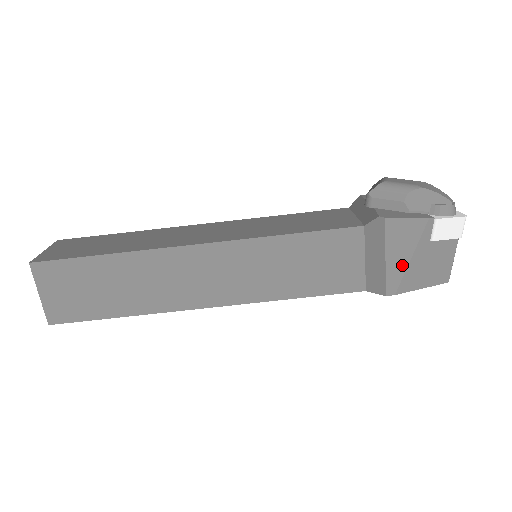
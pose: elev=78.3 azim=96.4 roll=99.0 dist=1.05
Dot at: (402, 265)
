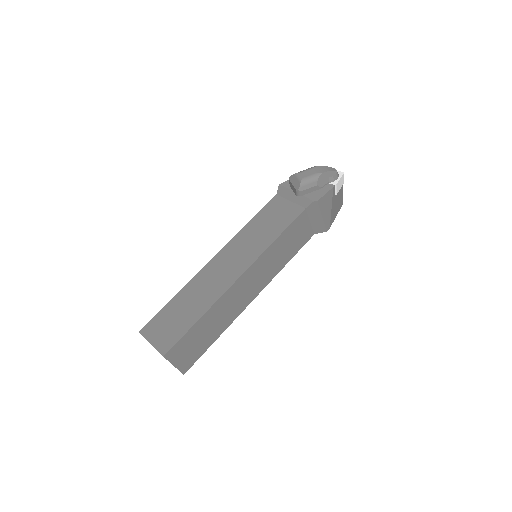
Dot at: (329, 214)
